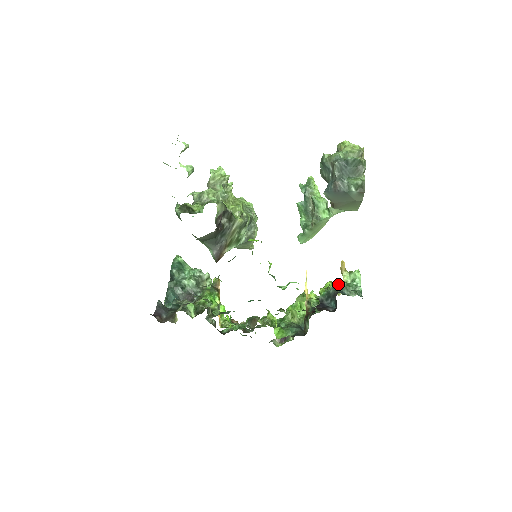
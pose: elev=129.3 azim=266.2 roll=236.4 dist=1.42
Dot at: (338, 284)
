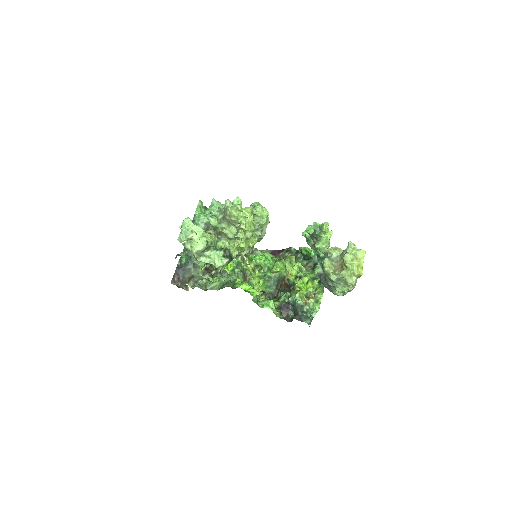
Dot at: (311, 286)
